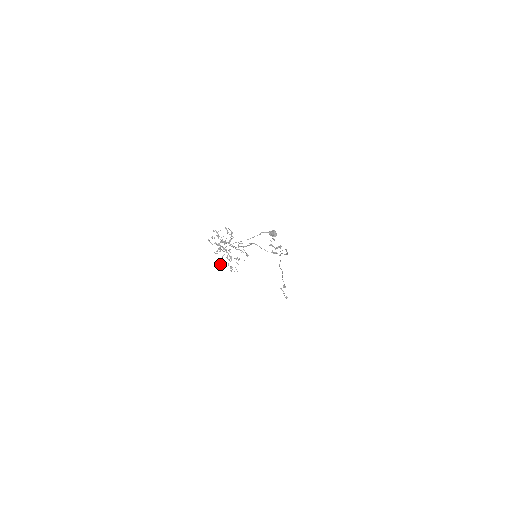
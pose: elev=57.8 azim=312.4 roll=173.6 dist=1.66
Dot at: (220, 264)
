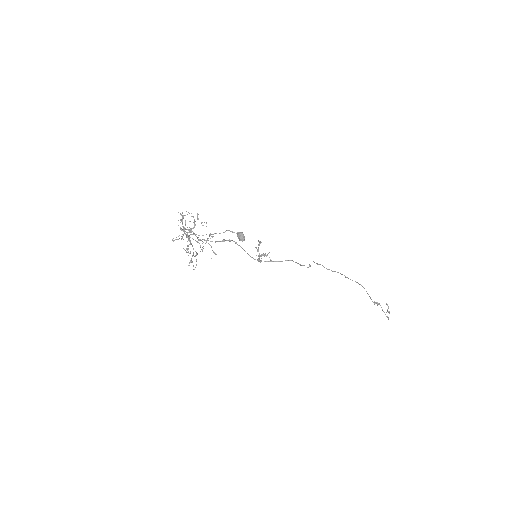
Dot at: occluded
